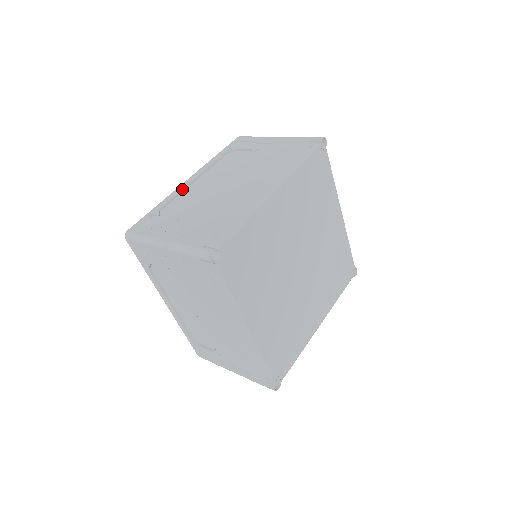
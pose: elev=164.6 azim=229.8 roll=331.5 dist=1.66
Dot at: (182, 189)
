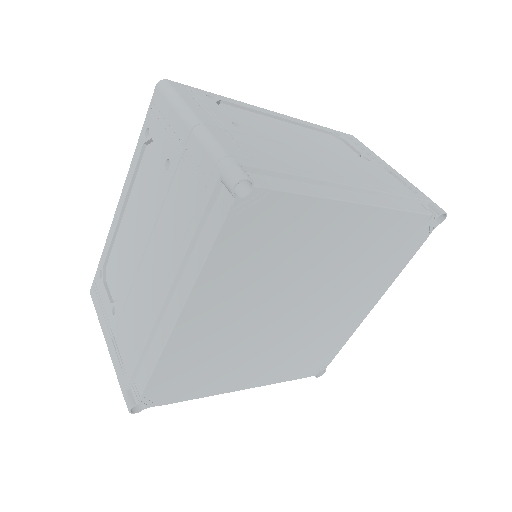
Dot at: (262, 111)
